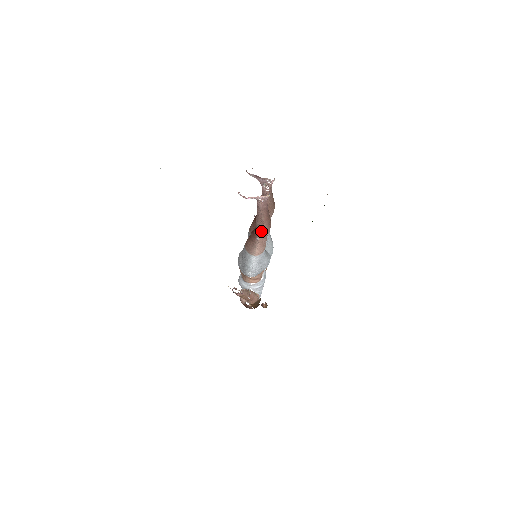
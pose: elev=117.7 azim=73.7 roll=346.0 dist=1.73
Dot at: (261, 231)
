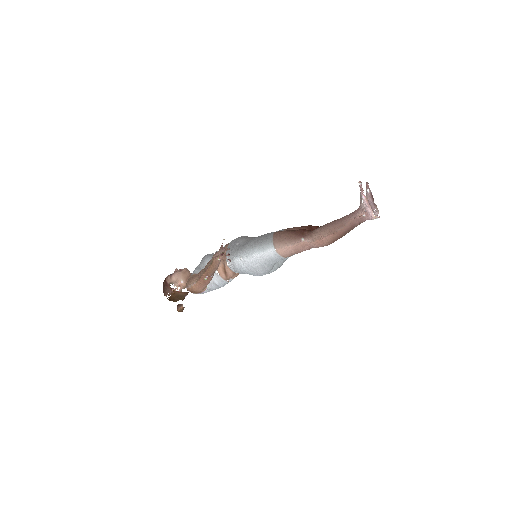
Dot at: (320, 237)
